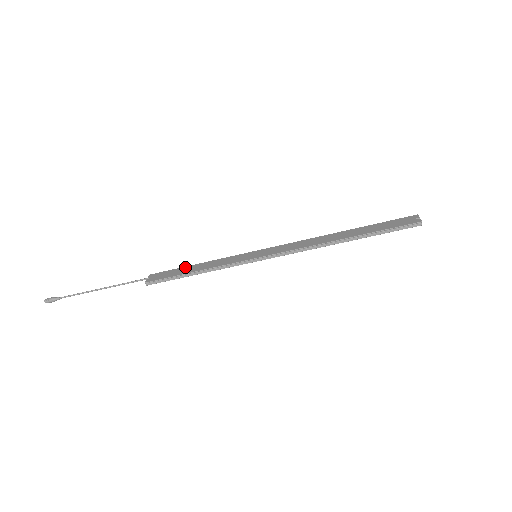
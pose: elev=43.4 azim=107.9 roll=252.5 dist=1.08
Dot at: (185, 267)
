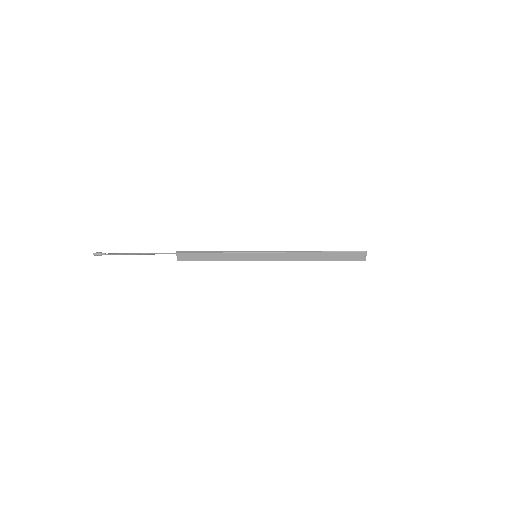
Dot at: (203, 254)
